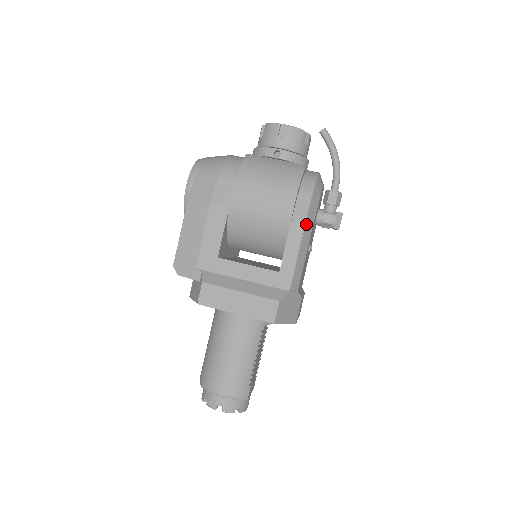
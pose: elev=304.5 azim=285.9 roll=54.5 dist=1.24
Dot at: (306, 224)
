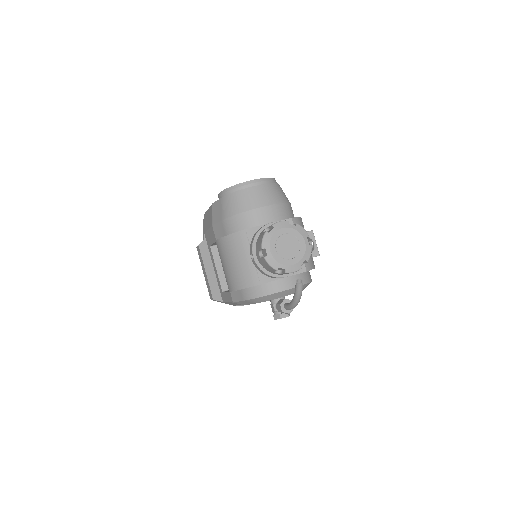
Dot at: (235, 302)
